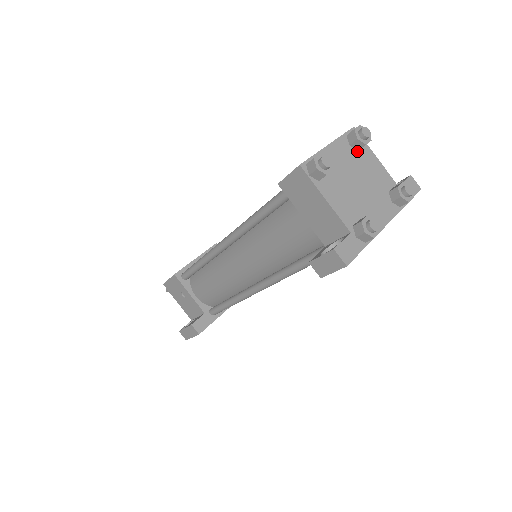
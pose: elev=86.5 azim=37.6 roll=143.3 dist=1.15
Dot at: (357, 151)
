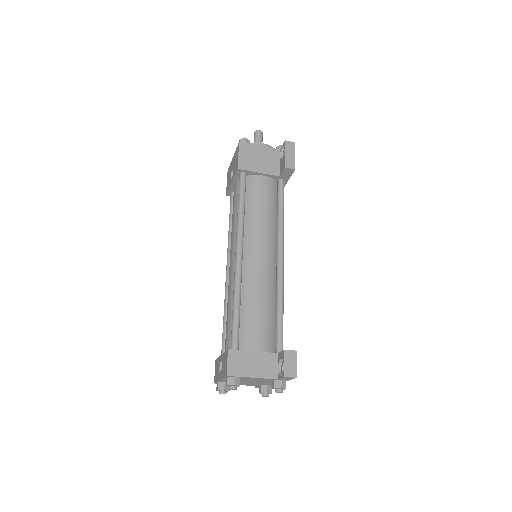
Dot at: occluded
